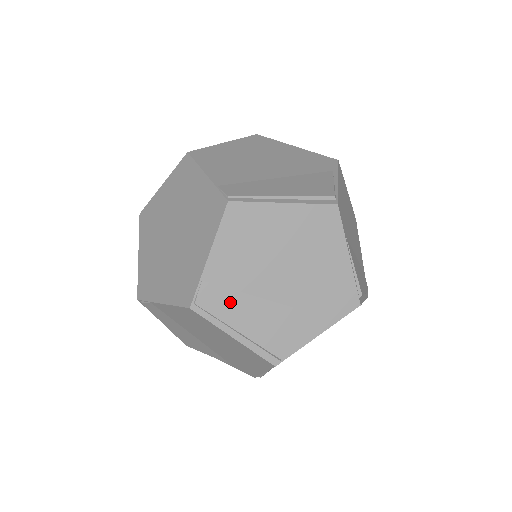
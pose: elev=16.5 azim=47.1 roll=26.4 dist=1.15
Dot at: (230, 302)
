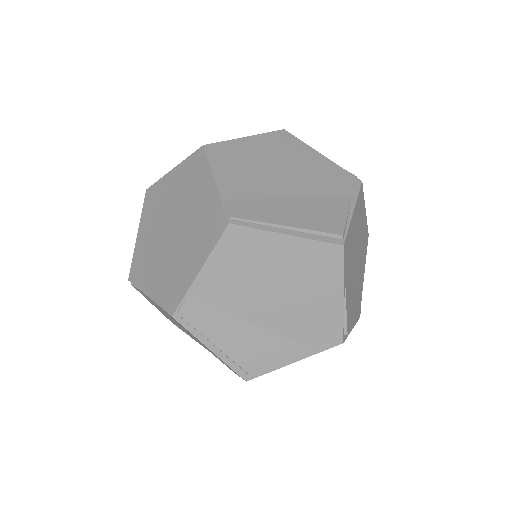
Dot at: (260, 208)
